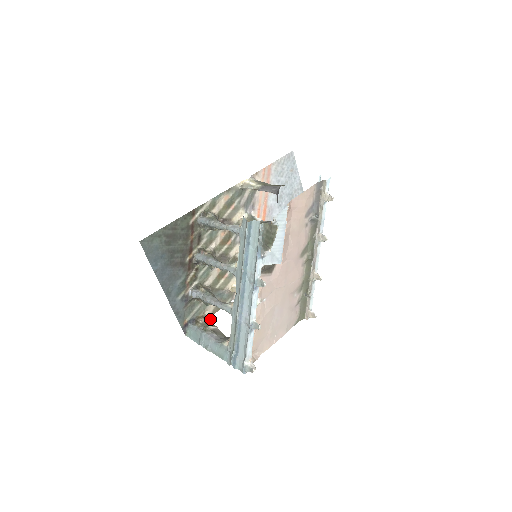
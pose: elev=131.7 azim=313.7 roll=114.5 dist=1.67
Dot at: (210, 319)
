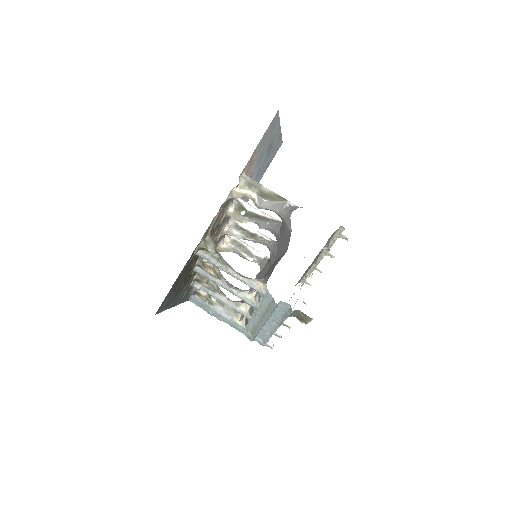
Dot at: occluded
